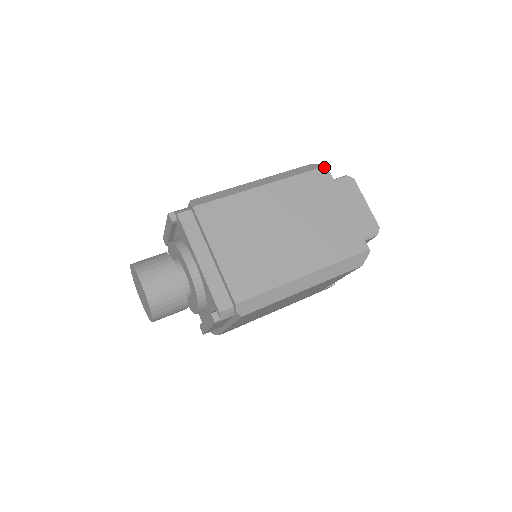
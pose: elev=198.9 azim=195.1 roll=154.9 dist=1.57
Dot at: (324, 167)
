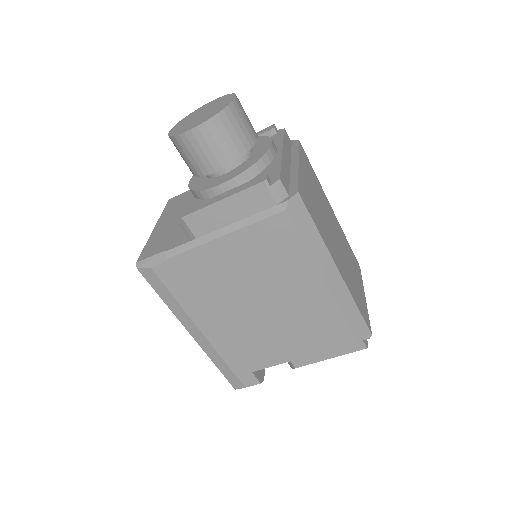
Dot at: occluded
